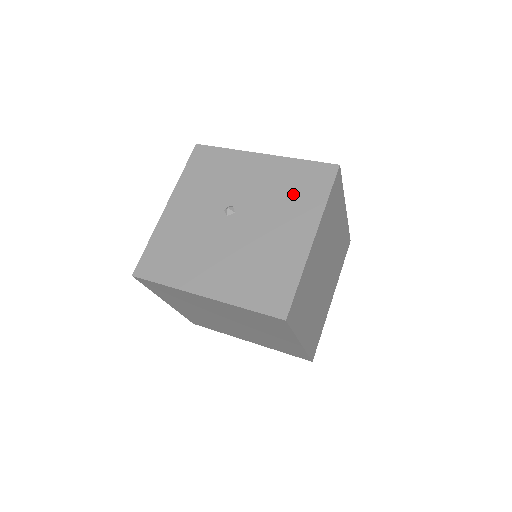
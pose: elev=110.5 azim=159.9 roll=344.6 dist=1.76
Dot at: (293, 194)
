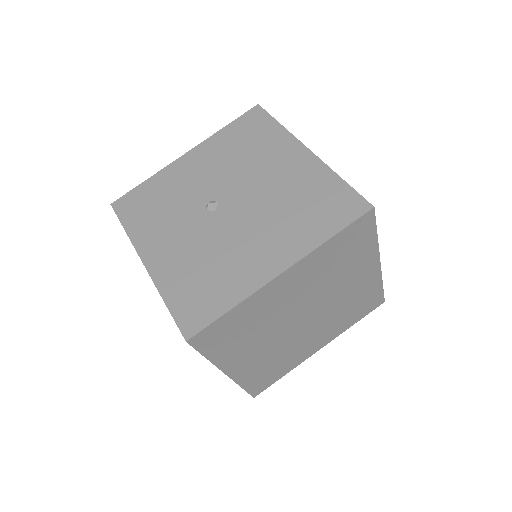
Dot at: (250, 147)
